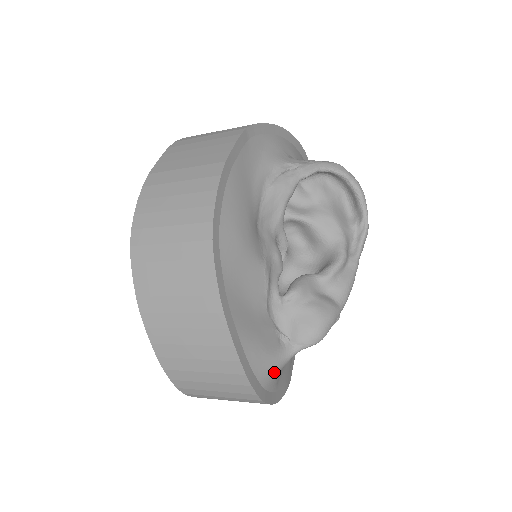
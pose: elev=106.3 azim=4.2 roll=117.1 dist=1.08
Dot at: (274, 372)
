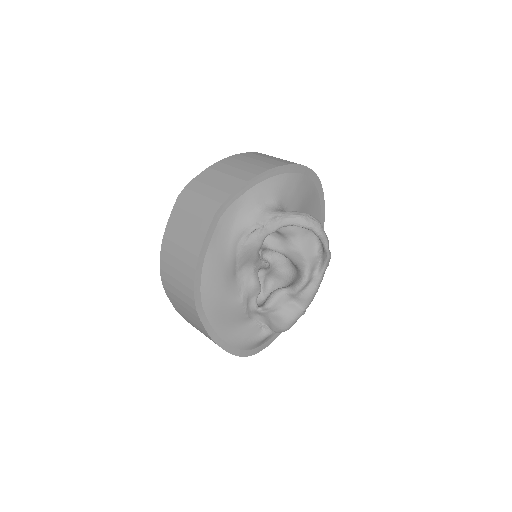
Dot at: (260, 343)
